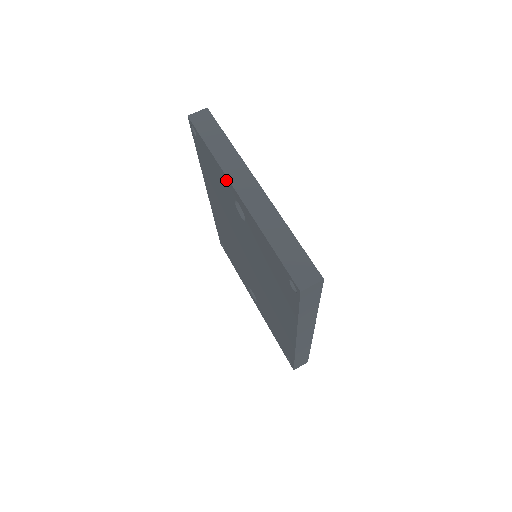
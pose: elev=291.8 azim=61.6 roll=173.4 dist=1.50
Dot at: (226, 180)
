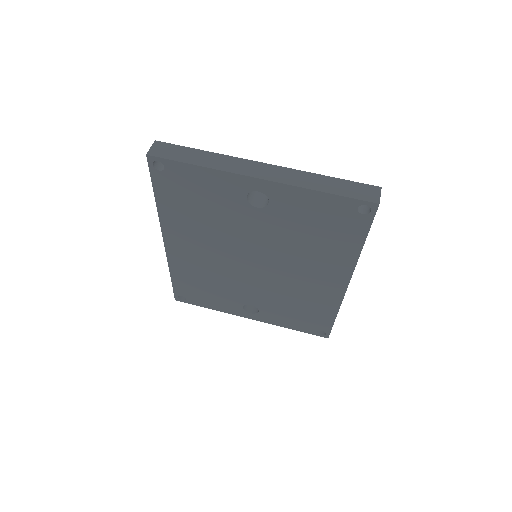
Dot at: (234, 180)
